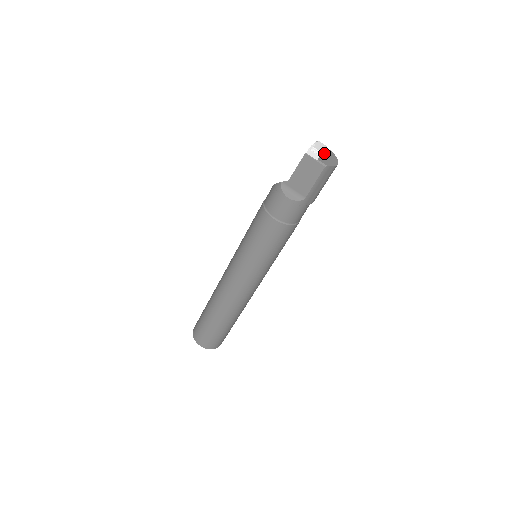
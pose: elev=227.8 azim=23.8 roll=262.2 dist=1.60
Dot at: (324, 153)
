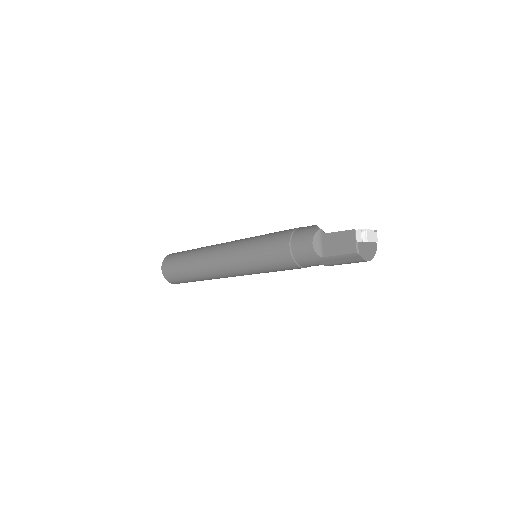
Dot at: (369, 243)
